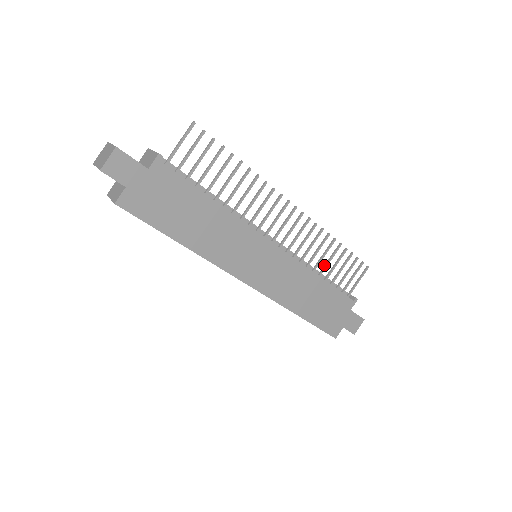
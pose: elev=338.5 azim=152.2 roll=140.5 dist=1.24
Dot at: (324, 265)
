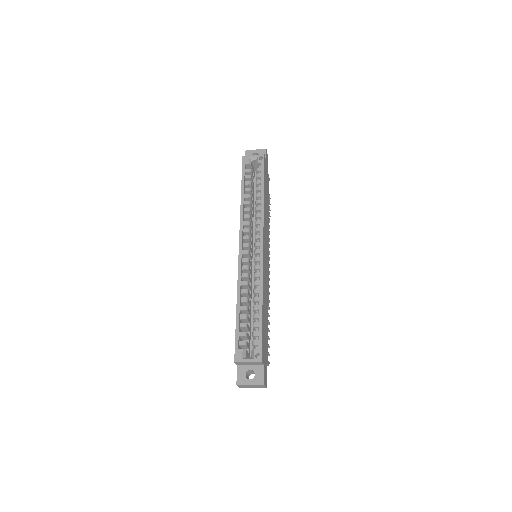
Dot at: occluded
